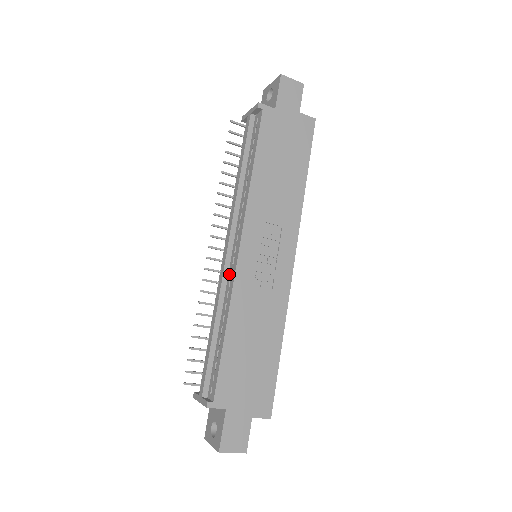
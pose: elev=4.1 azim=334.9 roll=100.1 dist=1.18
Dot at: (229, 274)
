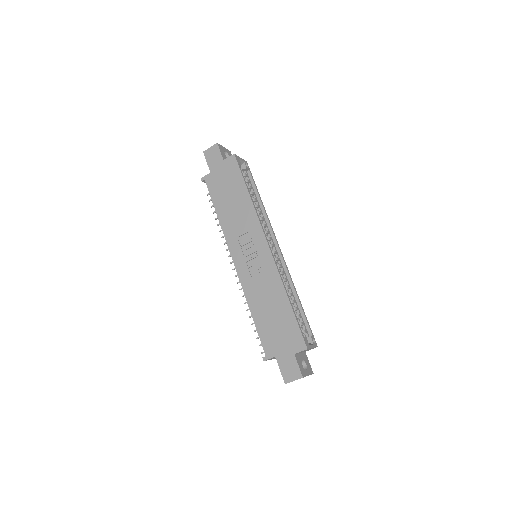
Dot at: occluded
